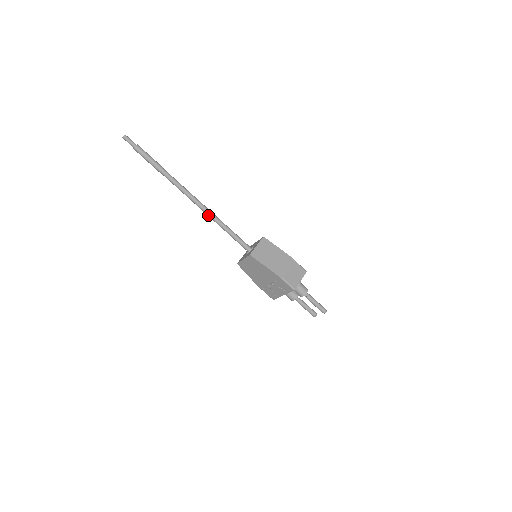
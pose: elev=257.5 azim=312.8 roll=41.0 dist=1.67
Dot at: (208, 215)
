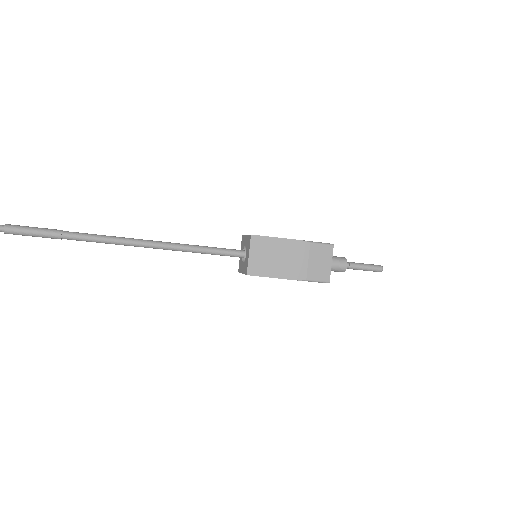
Dot at: (163, 249)
